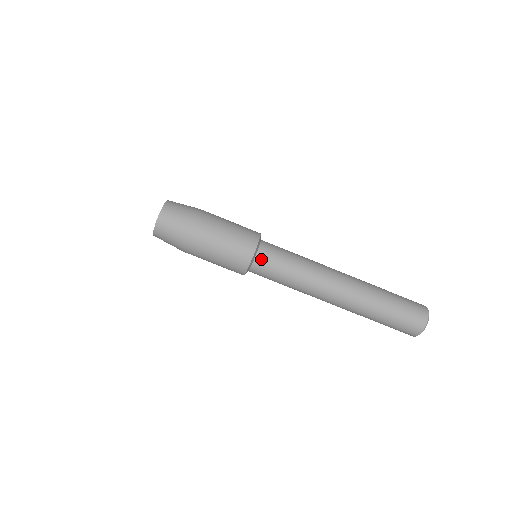
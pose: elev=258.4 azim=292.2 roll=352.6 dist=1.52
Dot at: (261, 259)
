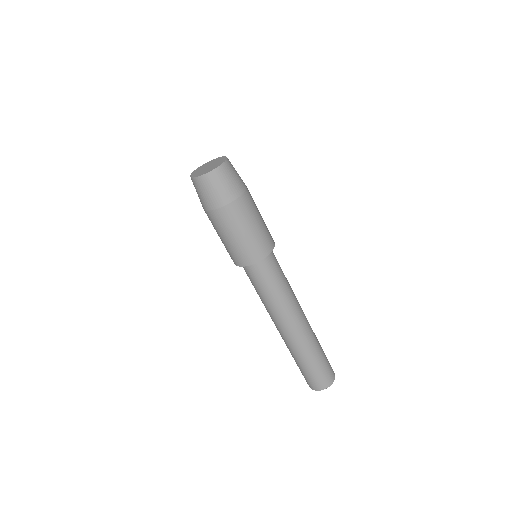
Dot at: (255, 269)
